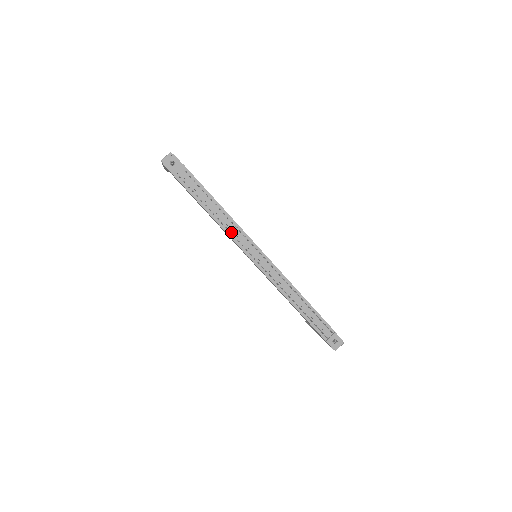
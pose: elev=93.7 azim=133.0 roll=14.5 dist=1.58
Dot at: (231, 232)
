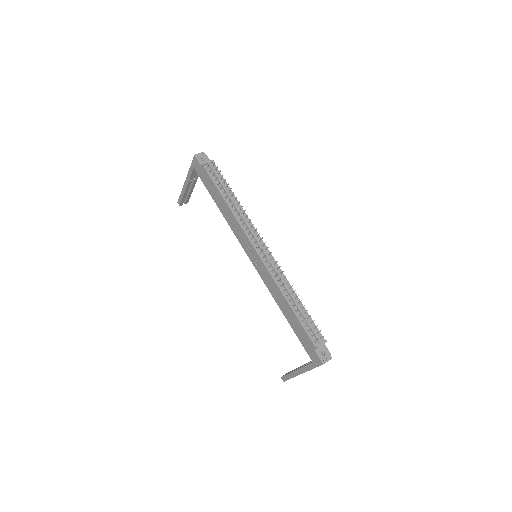
Dot at: (241, 221)
